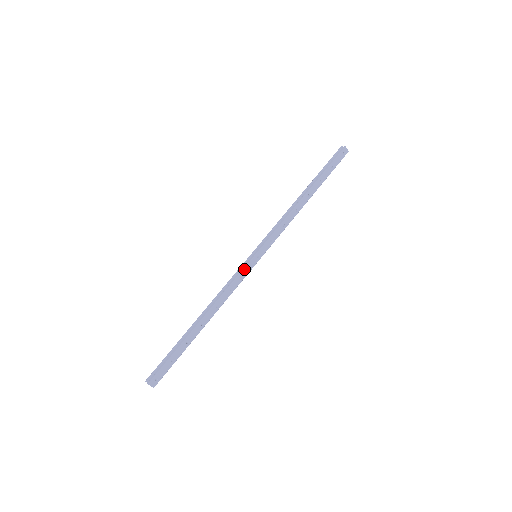
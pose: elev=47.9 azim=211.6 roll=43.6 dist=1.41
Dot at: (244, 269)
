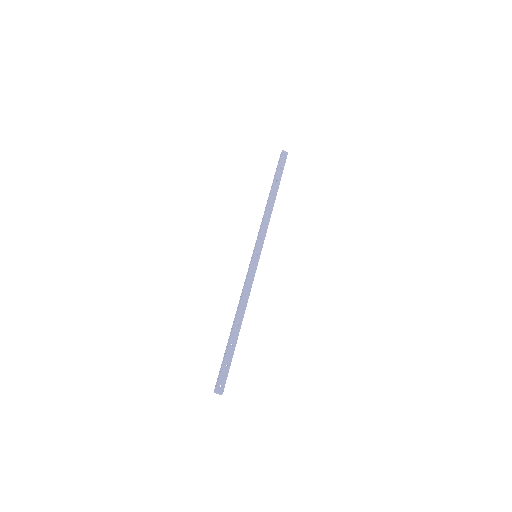
Dot at: (250, 269)
